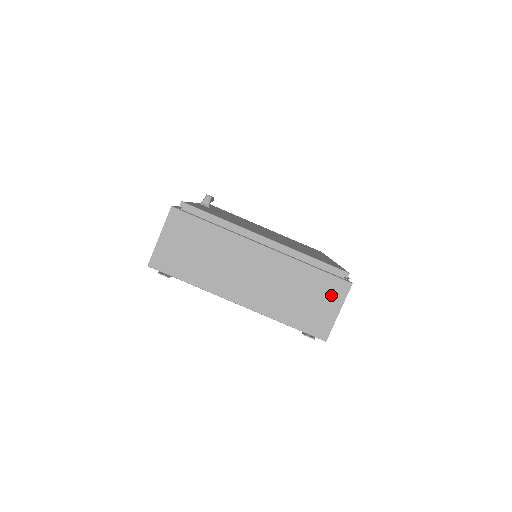
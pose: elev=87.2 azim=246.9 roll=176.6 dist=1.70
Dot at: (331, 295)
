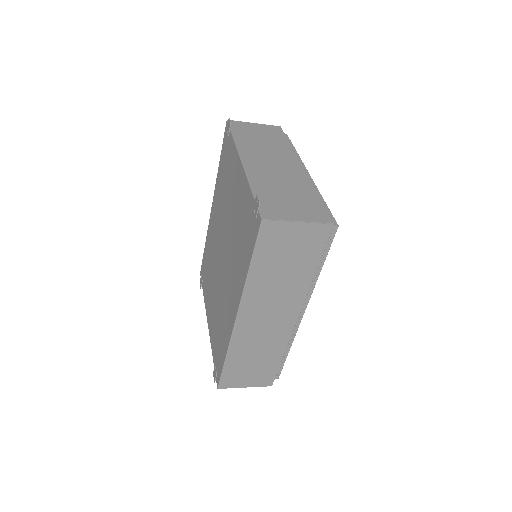
Dot at: (309, 212)
